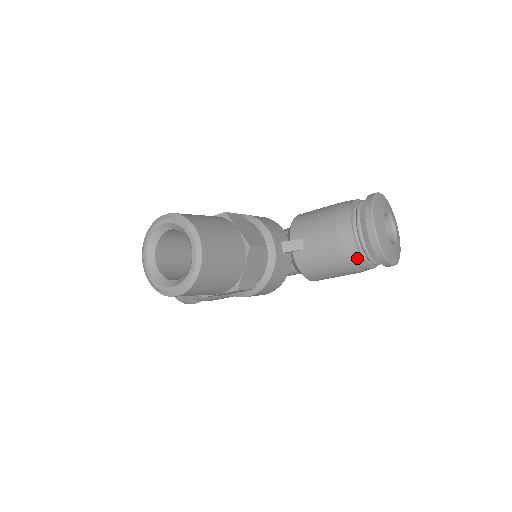
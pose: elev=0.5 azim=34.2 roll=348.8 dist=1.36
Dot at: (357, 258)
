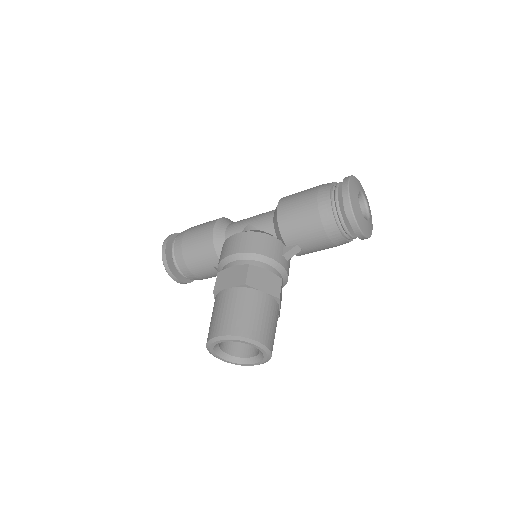
Dot at: occluded
